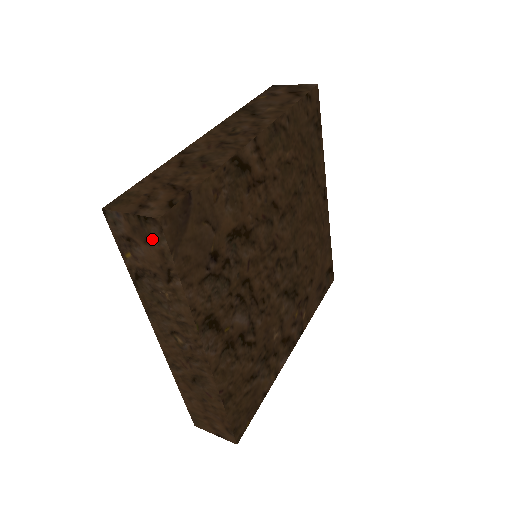
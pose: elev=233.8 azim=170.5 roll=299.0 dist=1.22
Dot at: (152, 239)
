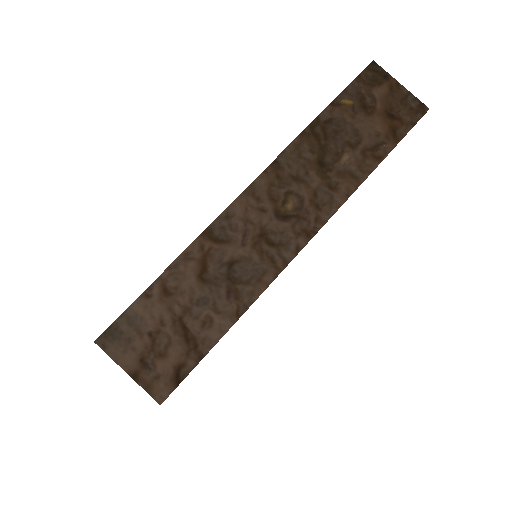
Dot at: occluded
